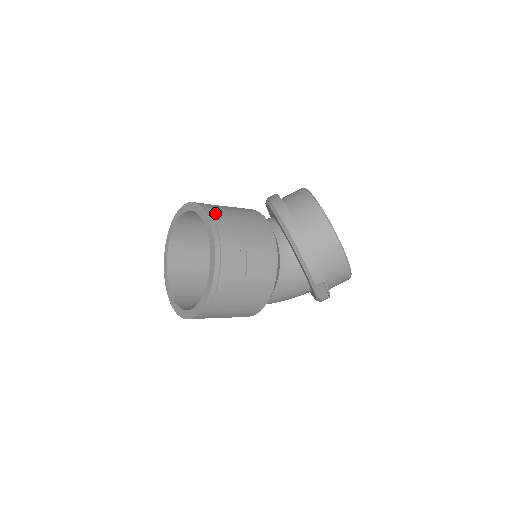
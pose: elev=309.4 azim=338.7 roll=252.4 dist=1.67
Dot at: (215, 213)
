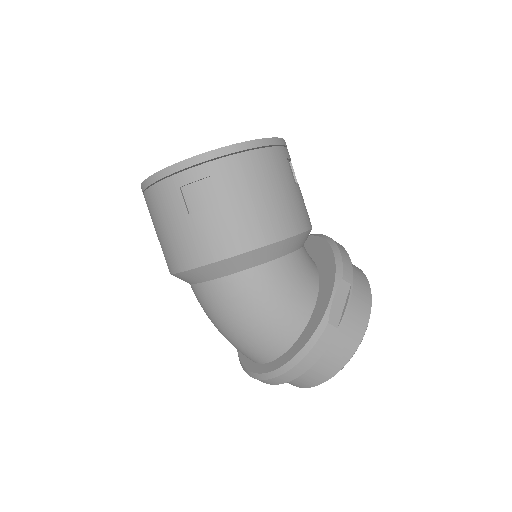
Dot at: occluded
